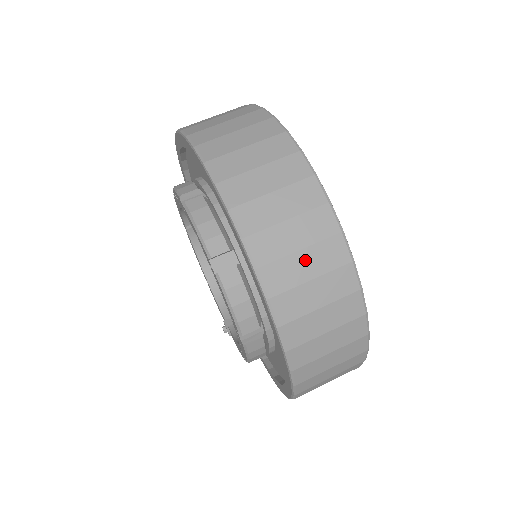
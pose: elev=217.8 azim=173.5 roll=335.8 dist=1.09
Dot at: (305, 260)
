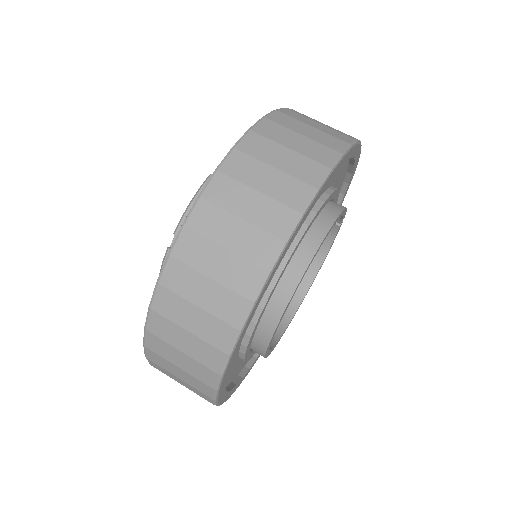
Dot at: (195, 316)
